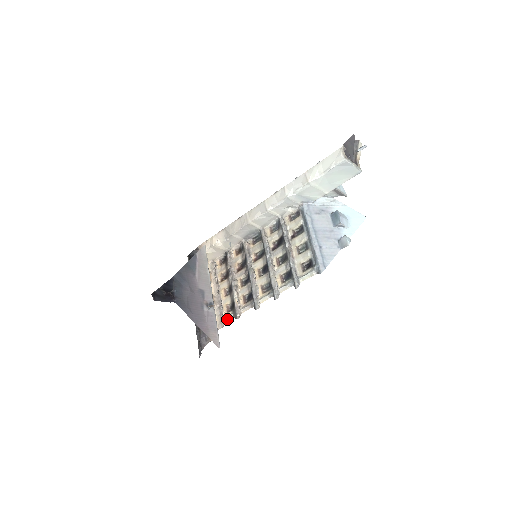
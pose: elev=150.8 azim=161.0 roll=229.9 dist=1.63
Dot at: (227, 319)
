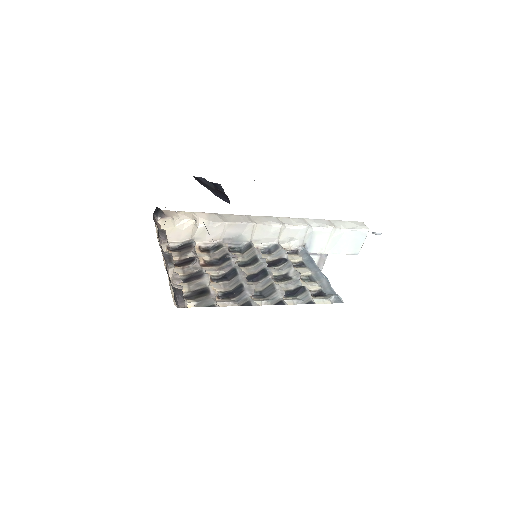
Dot at: occluded
